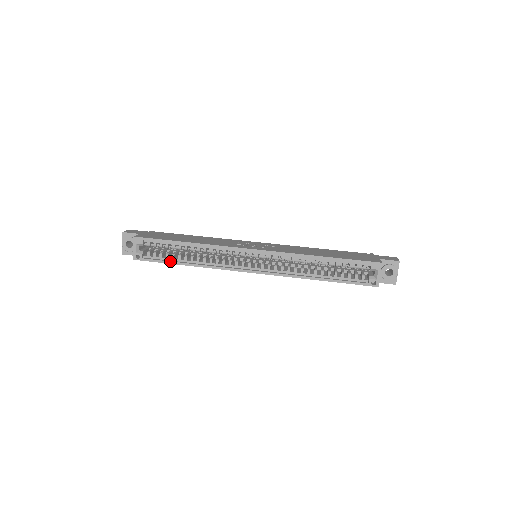
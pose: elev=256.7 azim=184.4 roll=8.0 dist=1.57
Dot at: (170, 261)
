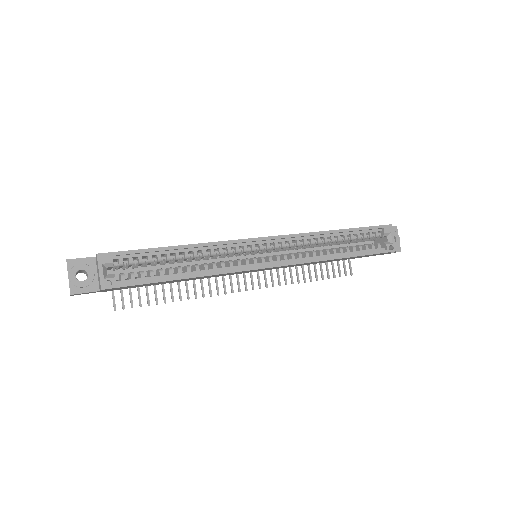
Dot at: (160, 278)
